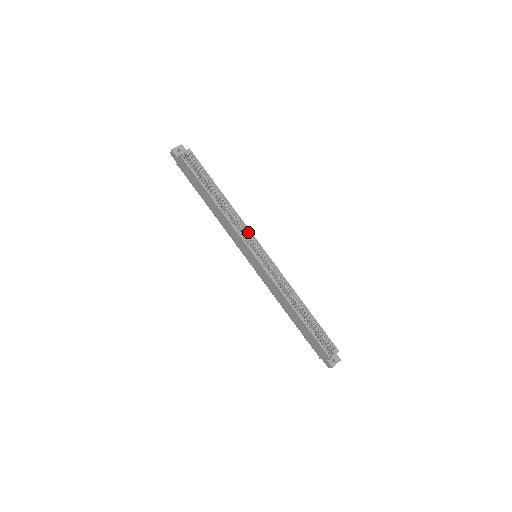
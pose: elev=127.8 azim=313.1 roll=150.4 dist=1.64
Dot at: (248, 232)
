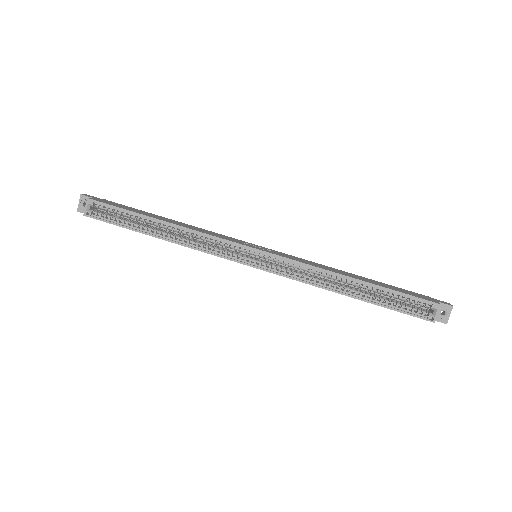
Dot at: occluded
